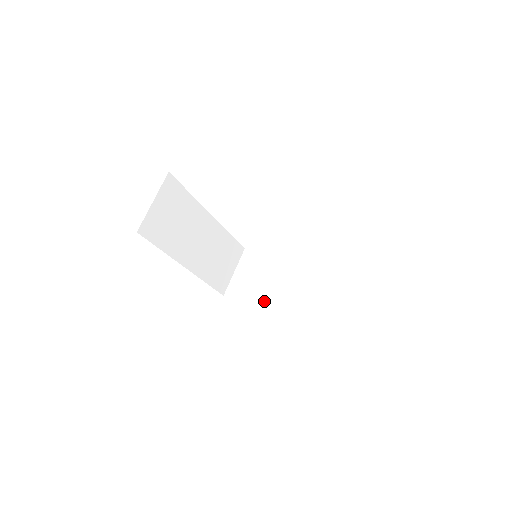
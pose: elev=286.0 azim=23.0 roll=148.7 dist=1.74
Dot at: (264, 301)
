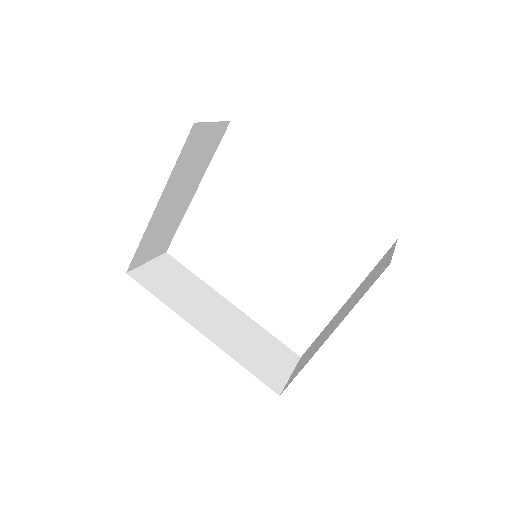
Dot at: (318, 347)
